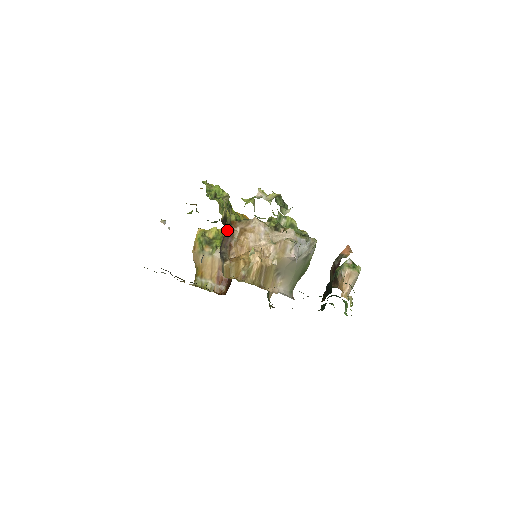
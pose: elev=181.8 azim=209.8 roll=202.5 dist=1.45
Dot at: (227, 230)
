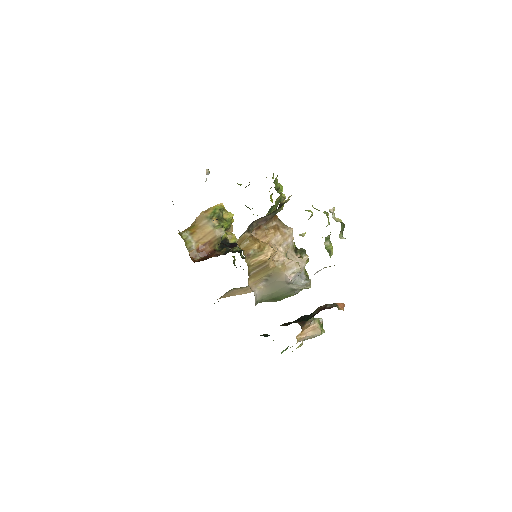
Dot at: (271, 215)
